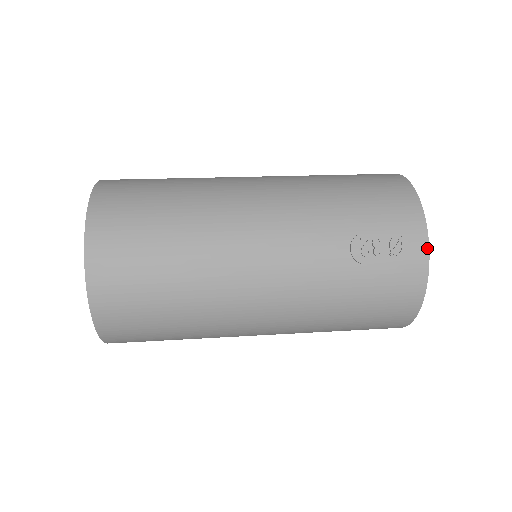
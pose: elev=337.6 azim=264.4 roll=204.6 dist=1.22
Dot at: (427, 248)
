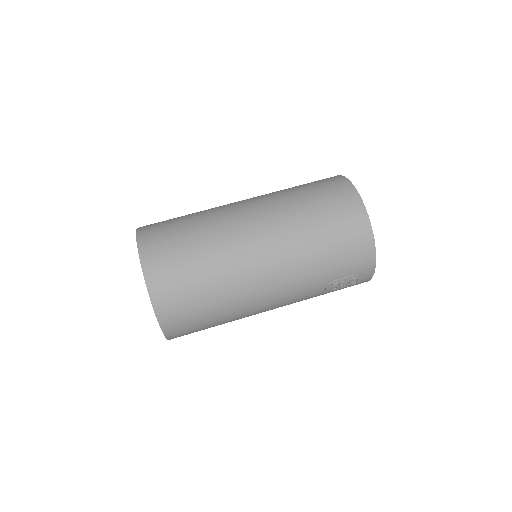
Dot at: (372, 275)
